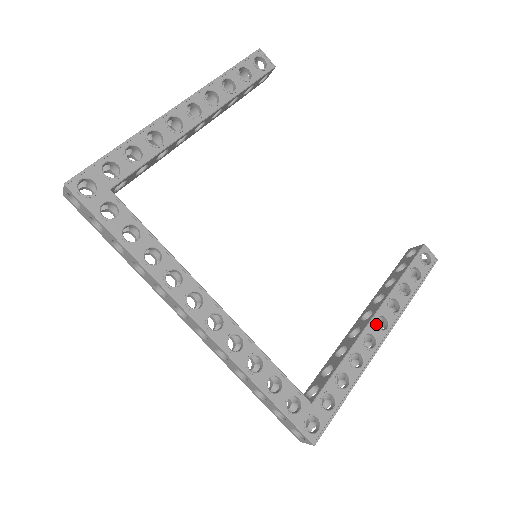
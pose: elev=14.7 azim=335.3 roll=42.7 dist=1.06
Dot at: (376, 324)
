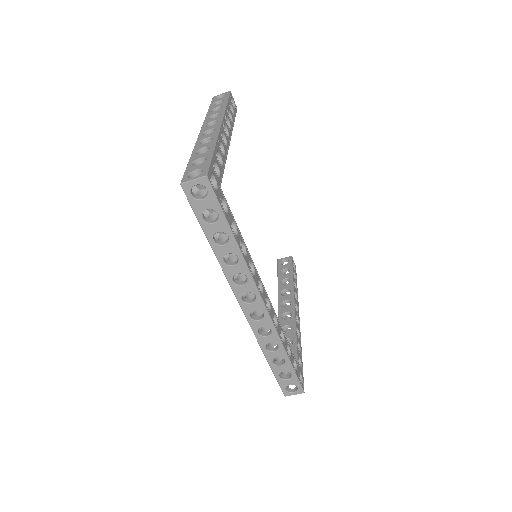
Dot at: occluded
